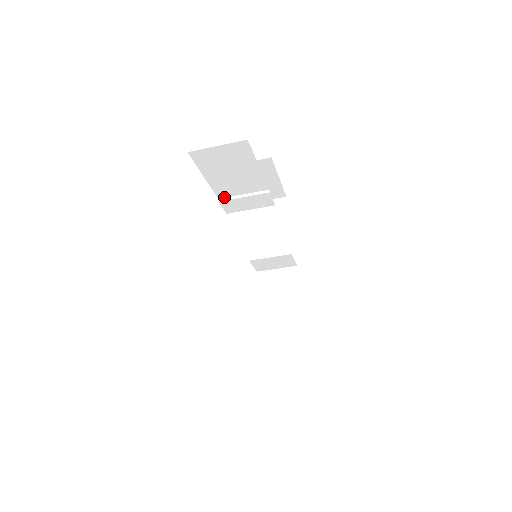
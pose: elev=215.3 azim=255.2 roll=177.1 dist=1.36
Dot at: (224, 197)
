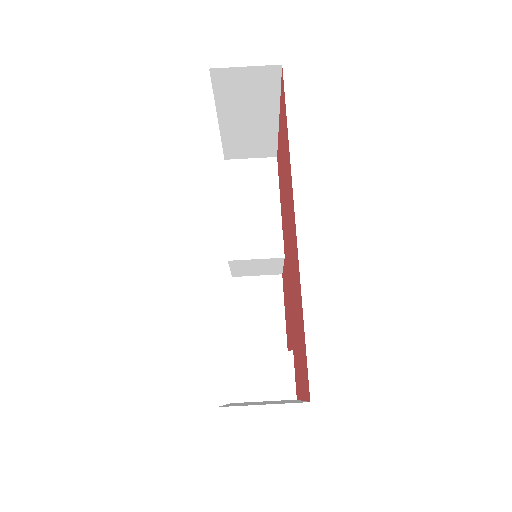
Dot at: (234, 234)
